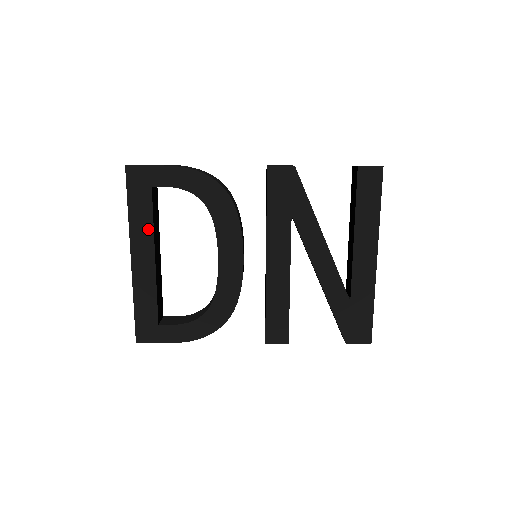
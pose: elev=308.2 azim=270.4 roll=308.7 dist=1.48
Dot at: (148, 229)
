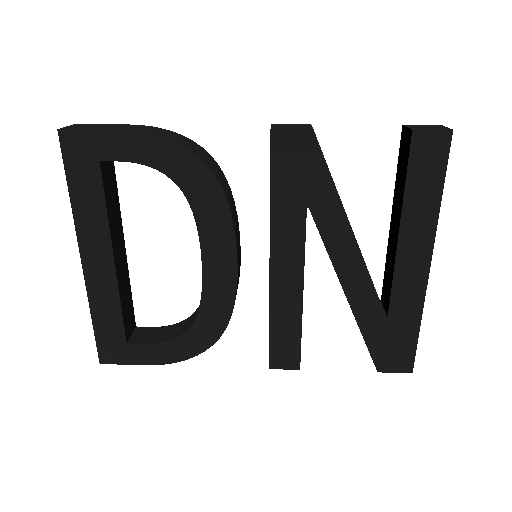
Dot at: (100, 221)
